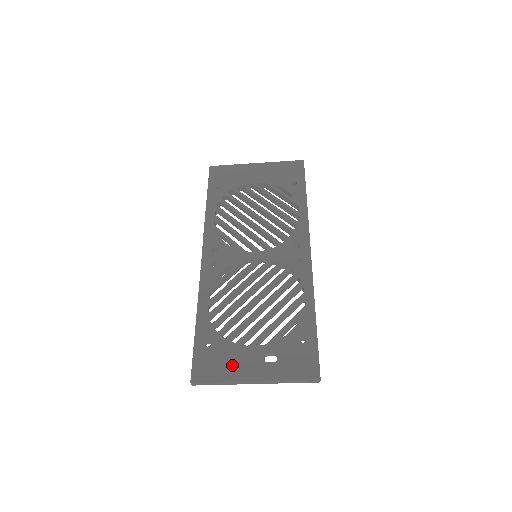
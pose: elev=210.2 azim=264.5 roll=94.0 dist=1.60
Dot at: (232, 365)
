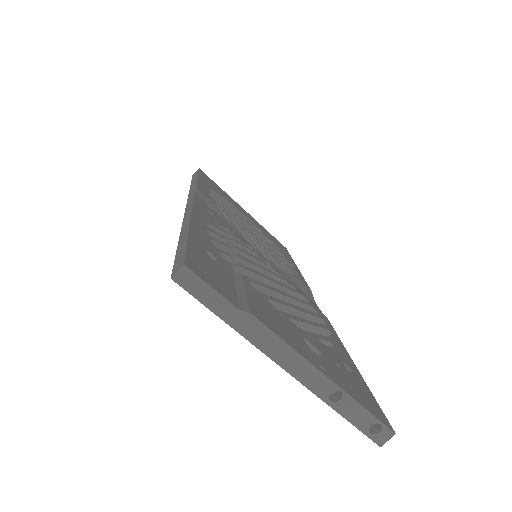
Dot at: (260, 307)
